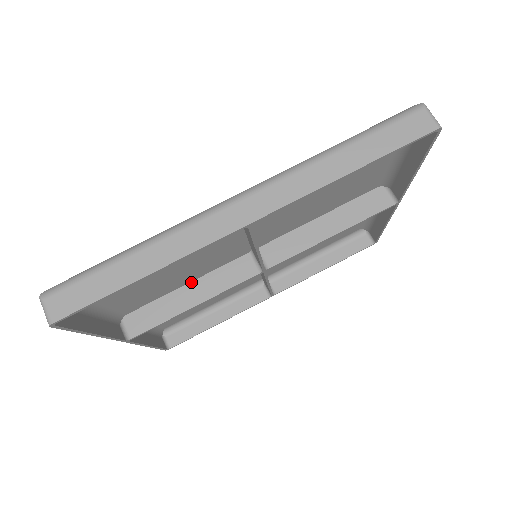
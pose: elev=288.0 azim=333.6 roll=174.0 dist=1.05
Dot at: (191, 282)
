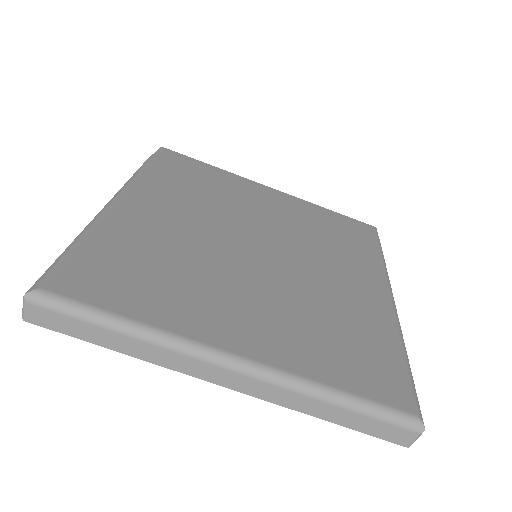
Dot at: (187, 235)
